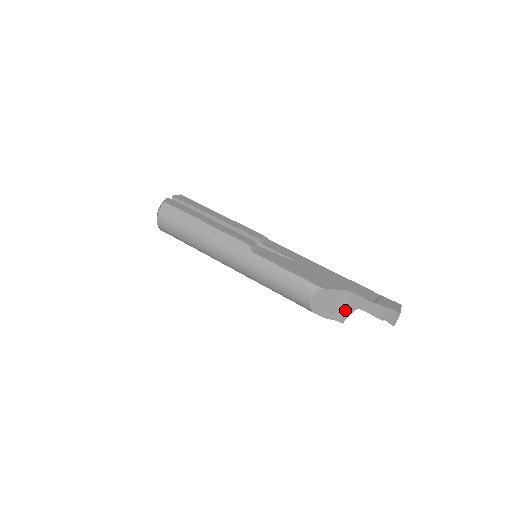
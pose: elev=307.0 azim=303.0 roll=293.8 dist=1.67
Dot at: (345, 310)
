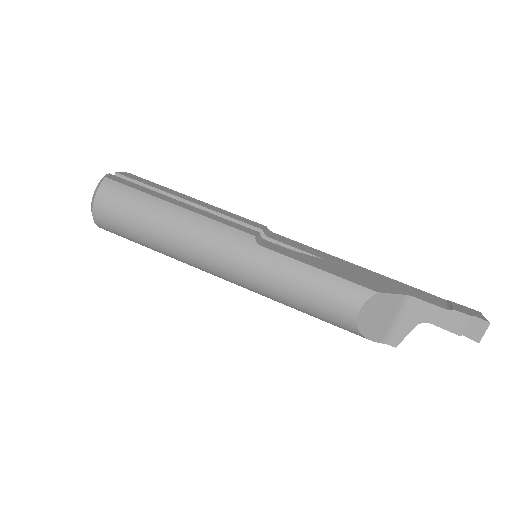
Dot at: (401, 326)
